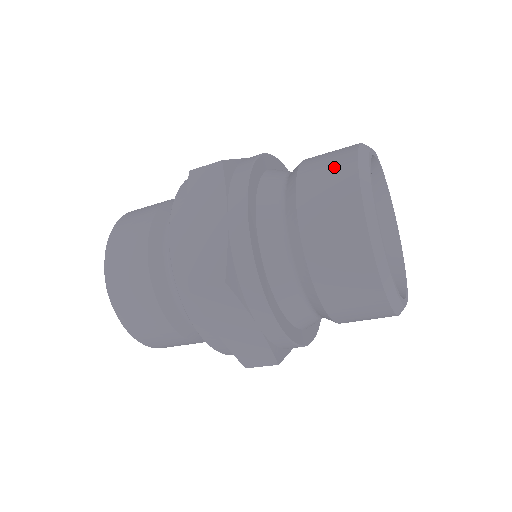
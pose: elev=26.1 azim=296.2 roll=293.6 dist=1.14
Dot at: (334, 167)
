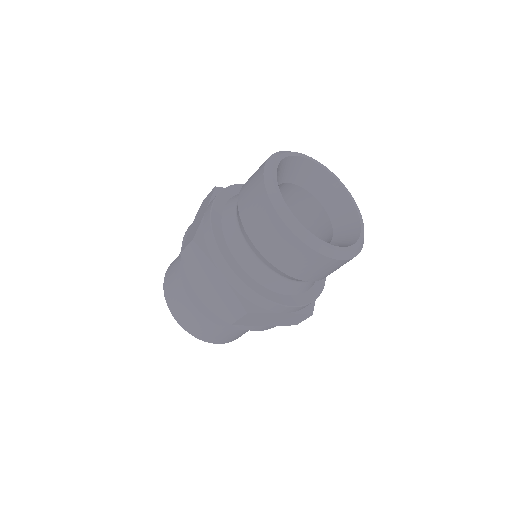
Dot at: (258, 207)
